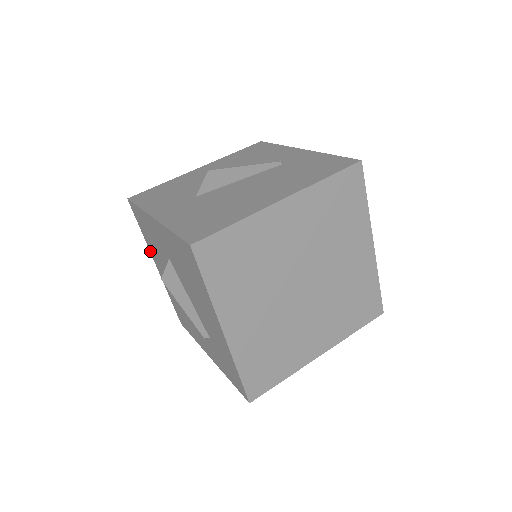
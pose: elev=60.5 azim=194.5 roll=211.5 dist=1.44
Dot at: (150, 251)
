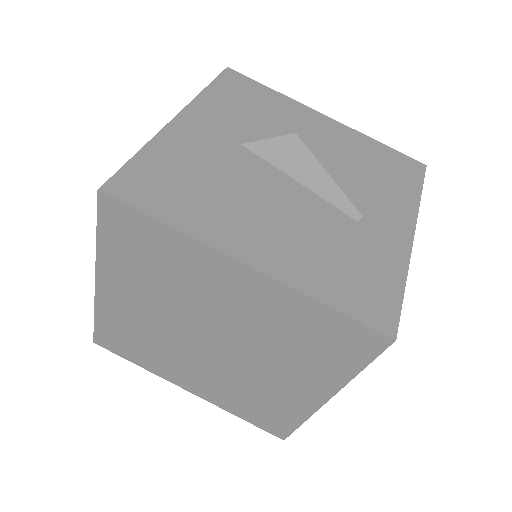
Dot at: occluded
